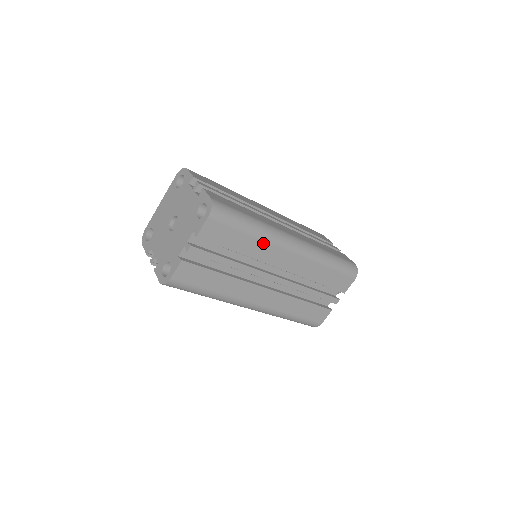
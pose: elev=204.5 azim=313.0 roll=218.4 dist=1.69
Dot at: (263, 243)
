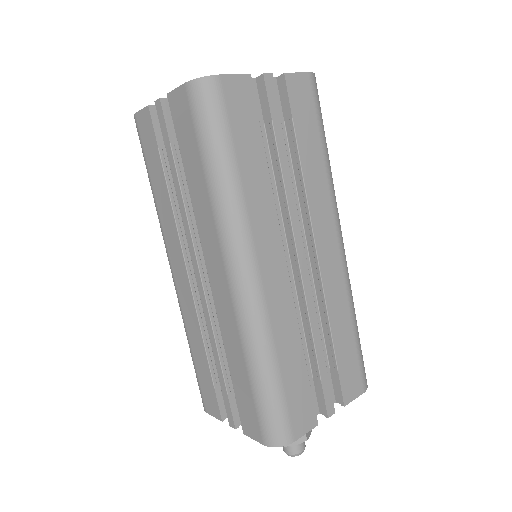
Dot at: (325, 183)
